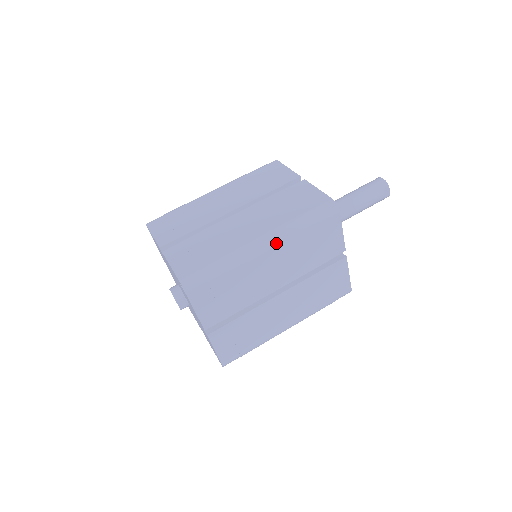
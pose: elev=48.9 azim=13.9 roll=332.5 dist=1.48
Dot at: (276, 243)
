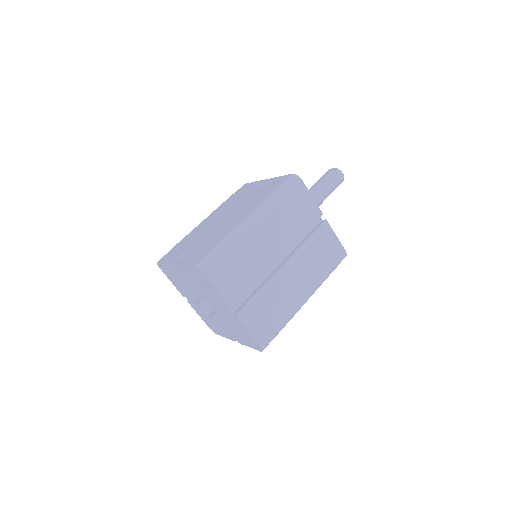
Dot at: occluded
